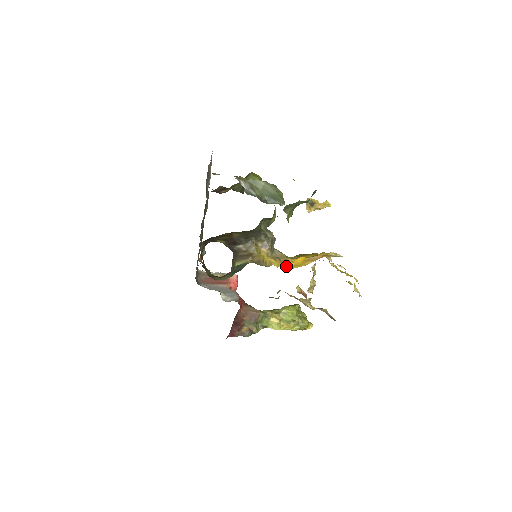
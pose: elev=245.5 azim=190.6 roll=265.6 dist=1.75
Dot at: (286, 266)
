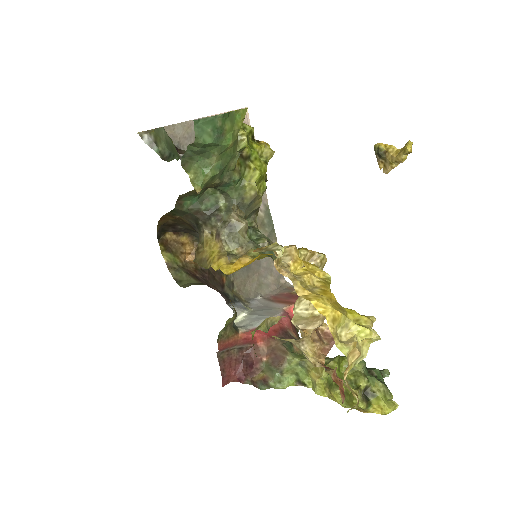
Dot at: (227, 269)
